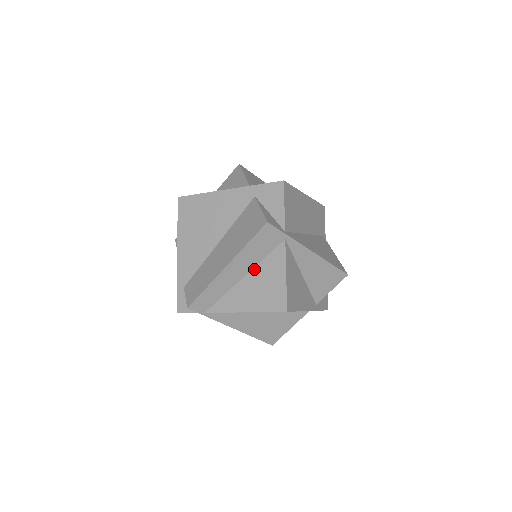
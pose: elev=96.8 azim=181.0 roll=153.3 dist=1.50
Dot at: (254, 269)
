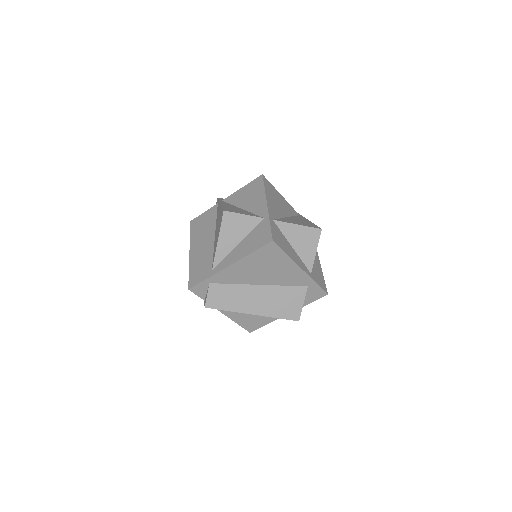
Dot at: occluded
